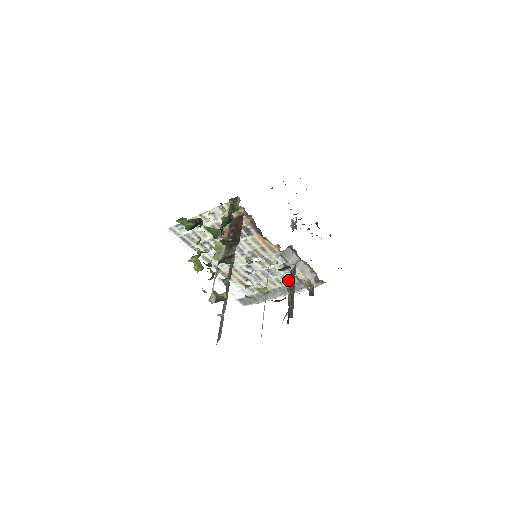
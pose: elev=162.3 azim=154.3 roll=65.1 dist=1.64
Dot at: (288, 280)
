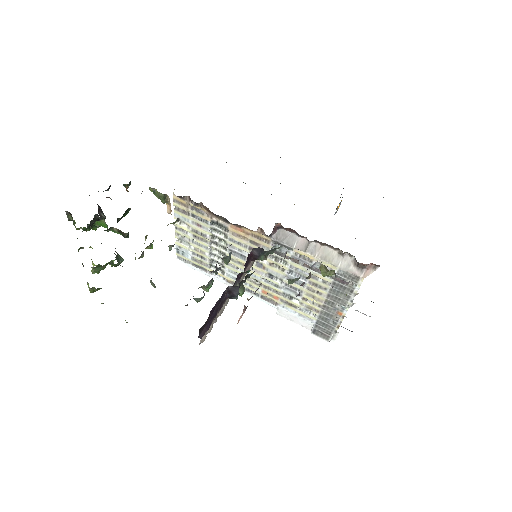
Dot at: (323, 279)
